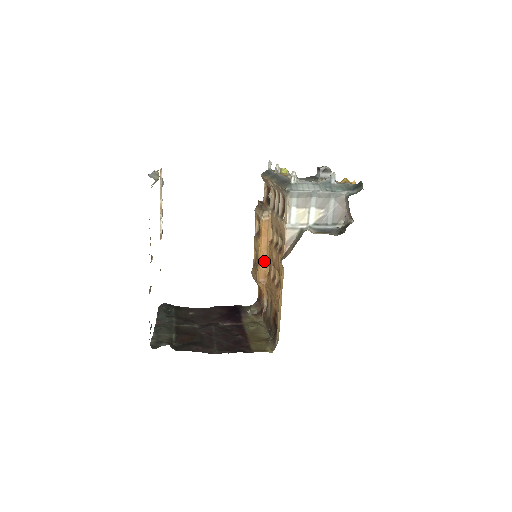
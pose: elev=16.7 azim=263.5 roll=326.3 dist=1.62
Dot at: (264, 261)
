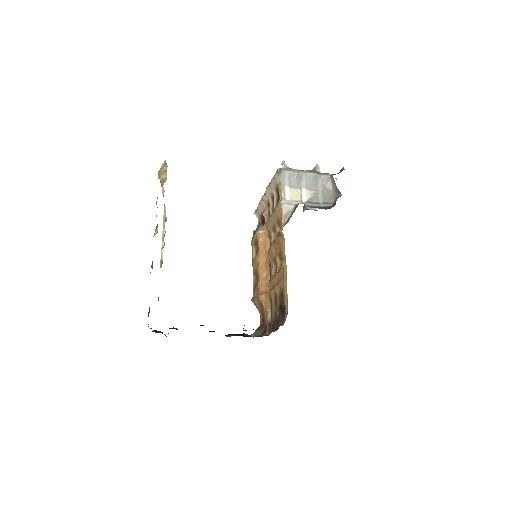
Dot at: (264, 271)
